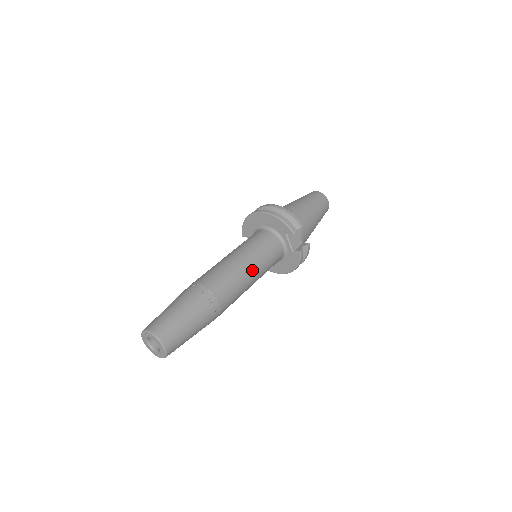
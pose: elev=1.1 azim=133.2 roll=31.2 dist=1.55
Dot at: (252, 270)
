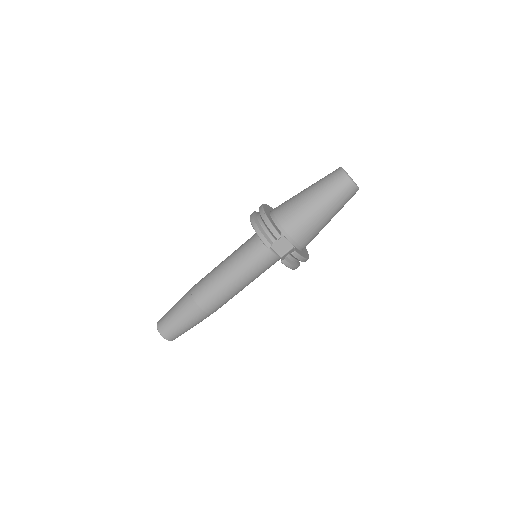
Dot at: (235, 279)
